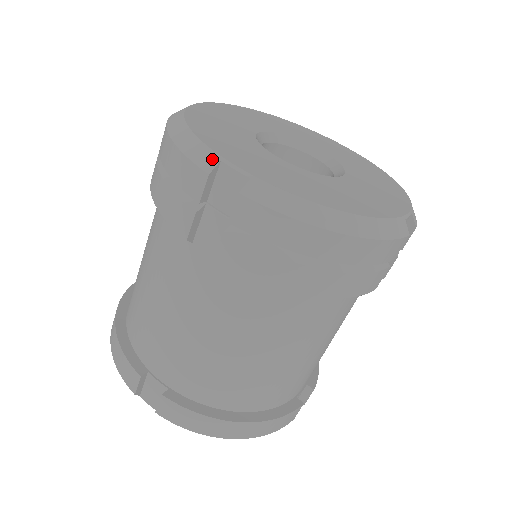
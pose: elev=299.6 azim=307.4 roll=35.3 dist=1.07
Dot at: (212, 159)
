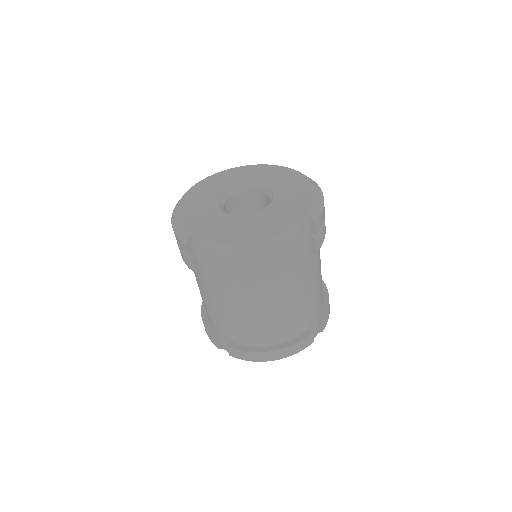
Dot at: (186, 235)
